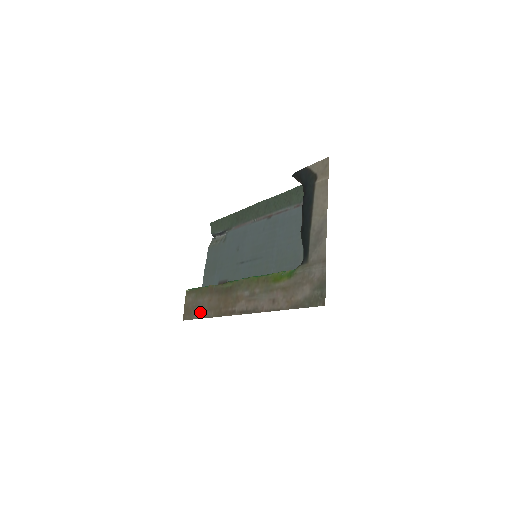
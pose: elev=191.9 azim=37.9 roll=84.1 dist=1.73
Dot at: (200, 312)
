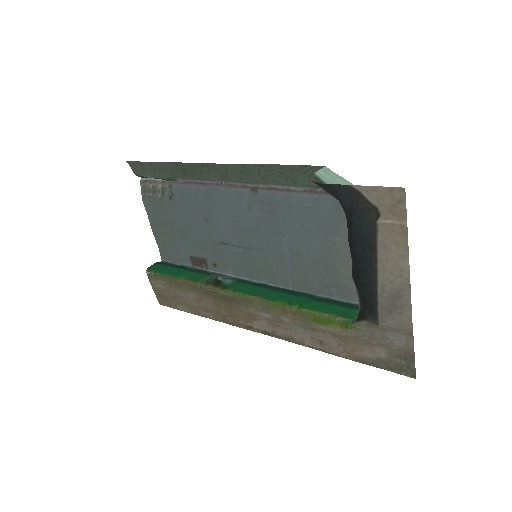
Dot at: (187, 307)
